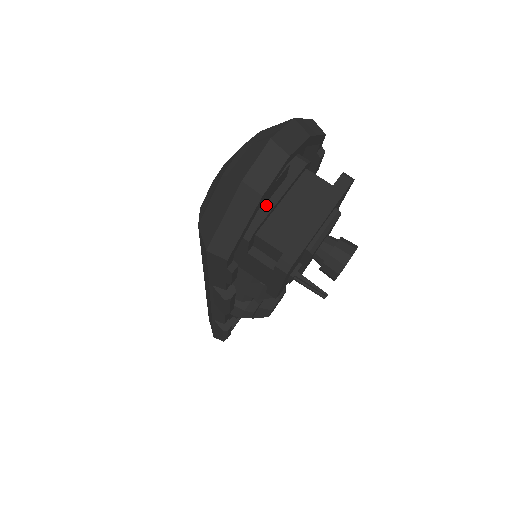
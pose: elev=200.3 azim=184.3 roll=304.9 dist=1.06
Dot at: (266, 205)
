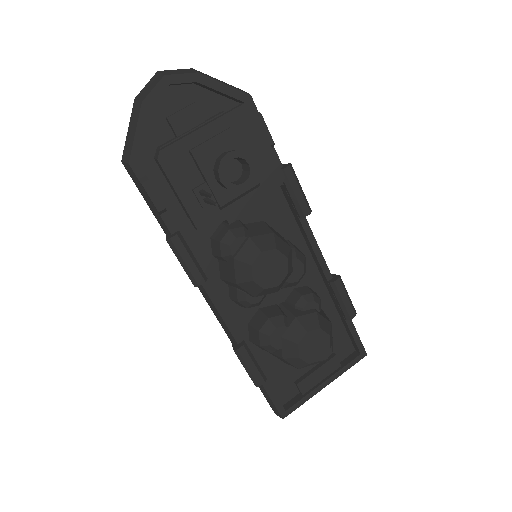
Dot at: (179, 136)
